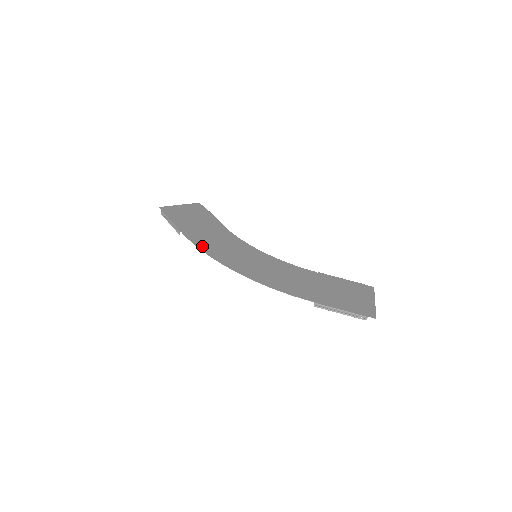
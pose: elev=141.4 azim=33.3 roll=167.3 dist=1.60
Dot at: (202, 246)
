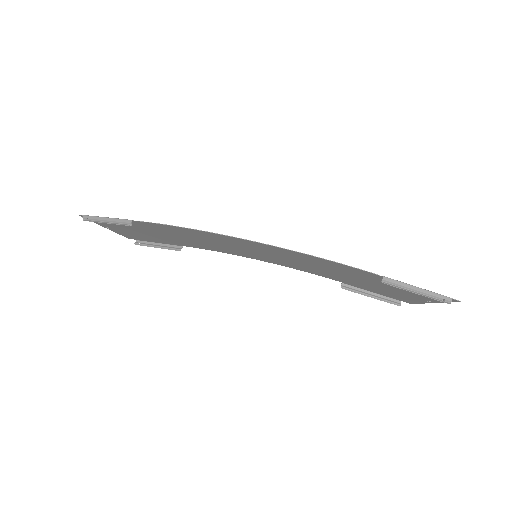
Dot at: (179, 228)
